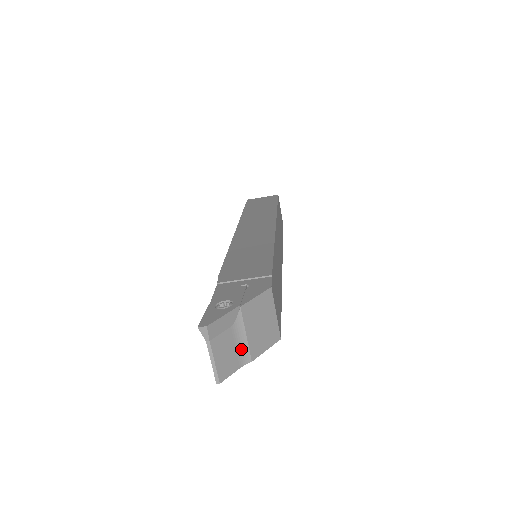
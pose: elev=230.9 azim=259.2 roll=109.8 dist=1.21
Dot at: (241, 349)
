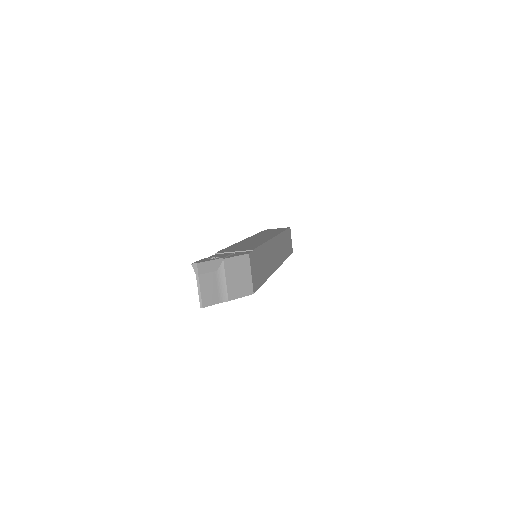
Dot at: (221, 290)
